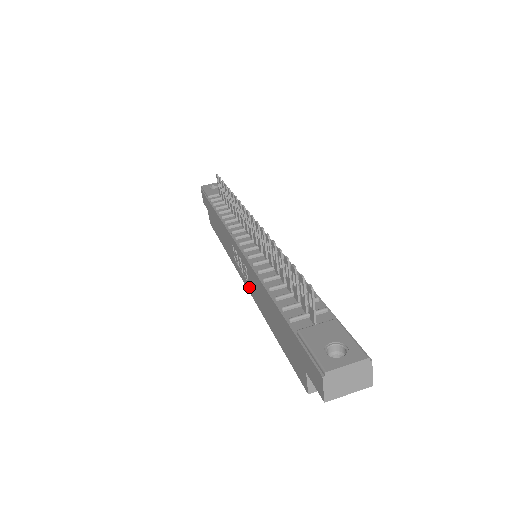
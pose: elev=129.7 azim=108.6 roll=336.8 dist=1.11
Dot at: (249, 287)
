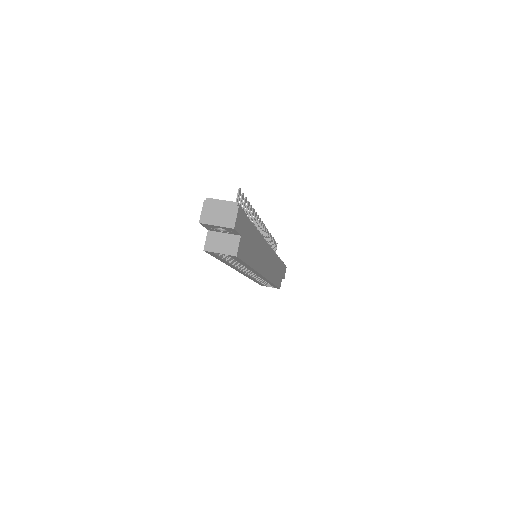
Dot at: occluded
